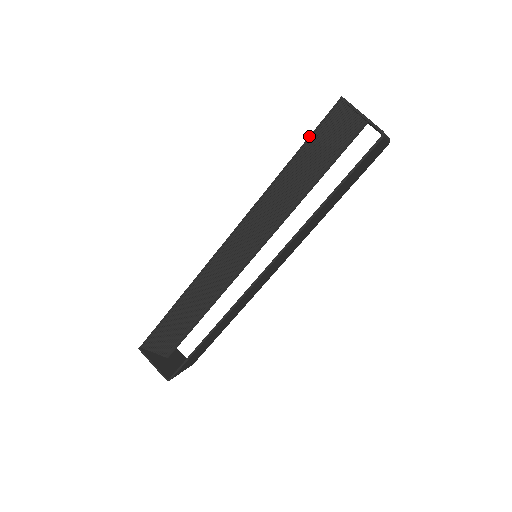
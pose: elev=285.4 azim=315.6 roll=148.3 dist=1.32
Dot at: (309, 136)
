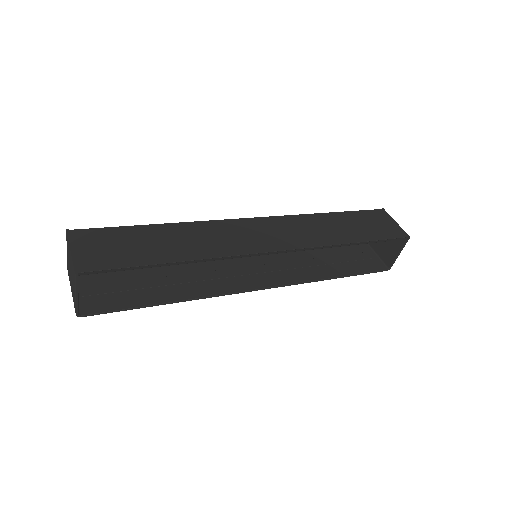
Dot at: occluded
